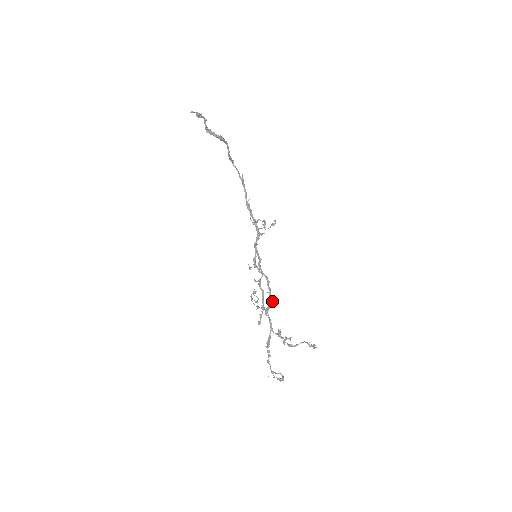
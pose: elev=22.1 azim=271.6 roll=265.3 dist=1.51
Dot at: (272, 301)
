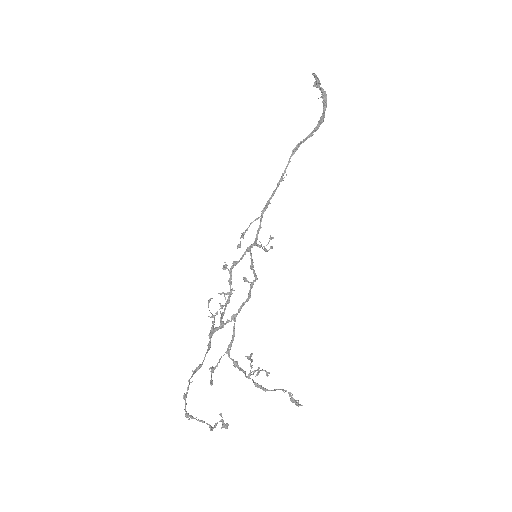
Dot at: occluded
